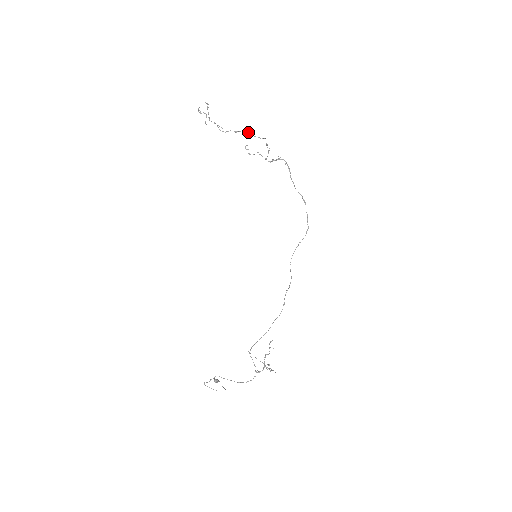
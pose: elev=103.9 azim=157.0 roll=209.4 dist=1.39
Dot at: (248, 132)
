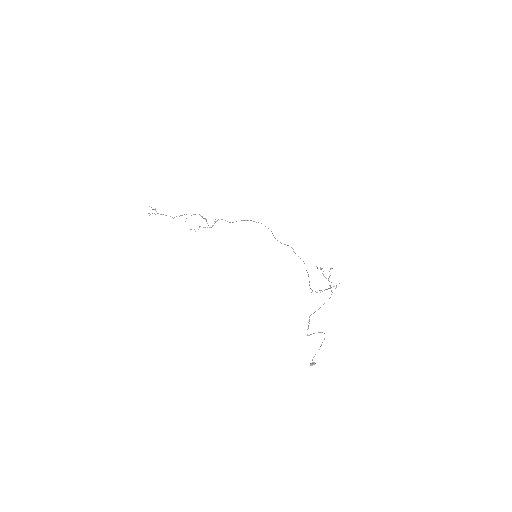
Dot at: occluded
